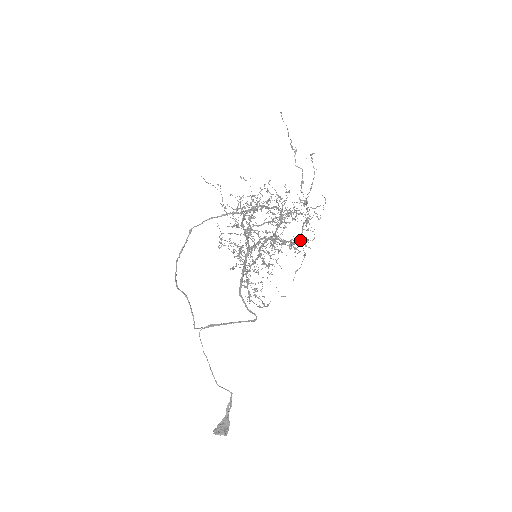
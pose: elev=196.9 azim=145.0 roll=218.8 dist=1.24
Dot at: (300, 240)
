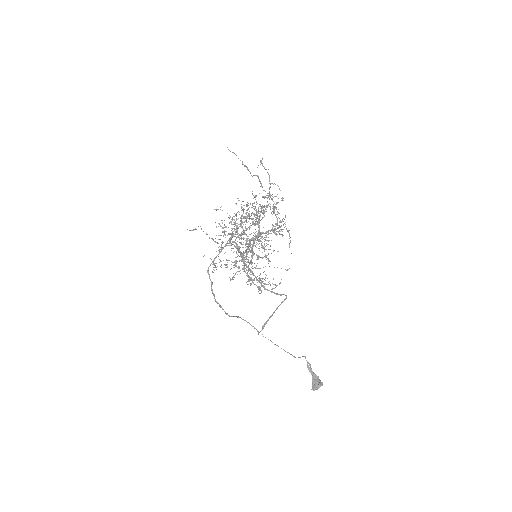
Dot at: occluded
